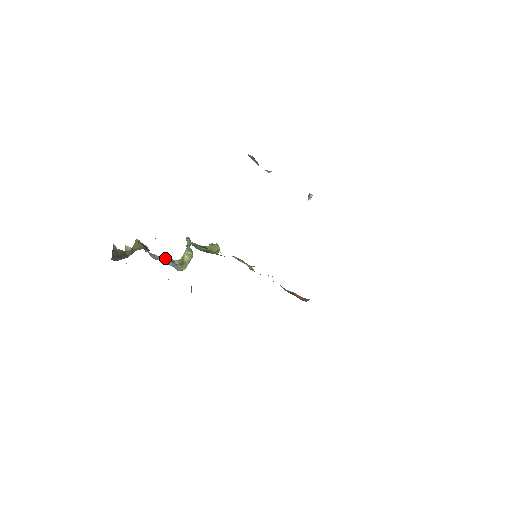
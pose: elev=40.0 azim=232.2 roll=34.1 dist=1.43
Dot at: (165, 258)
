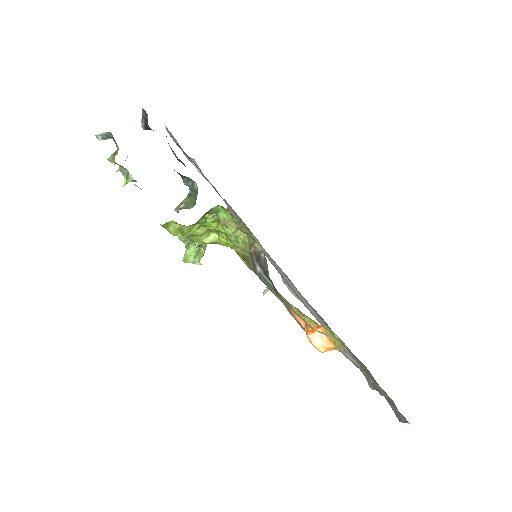
Dot at: occluded
